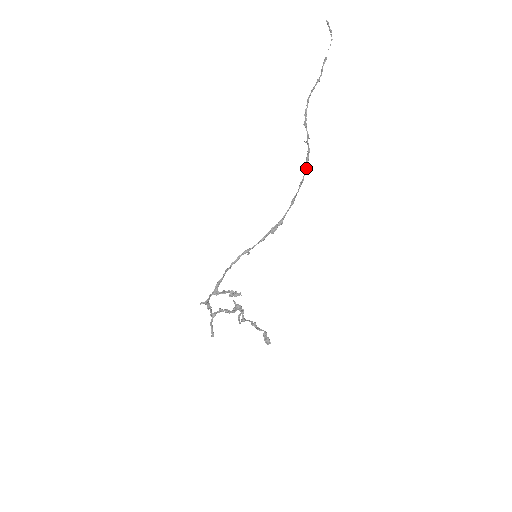
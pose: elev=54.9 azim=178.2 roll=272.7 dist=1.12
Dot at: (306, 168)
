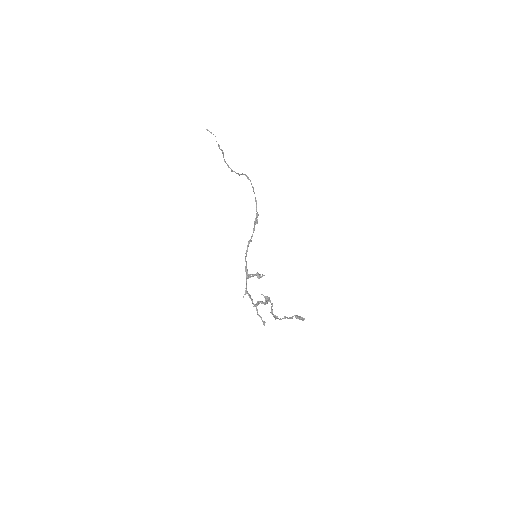
Dot at: (250, 181)
